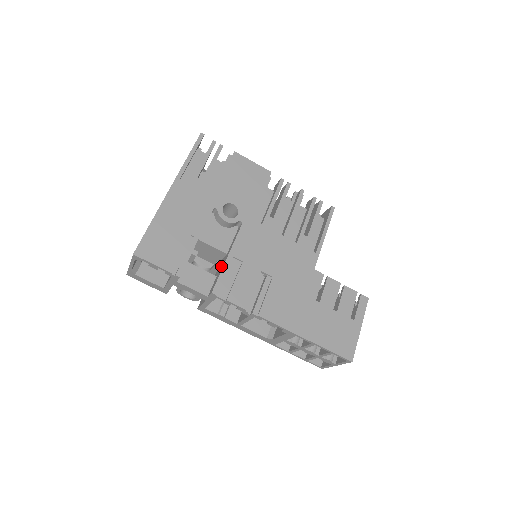
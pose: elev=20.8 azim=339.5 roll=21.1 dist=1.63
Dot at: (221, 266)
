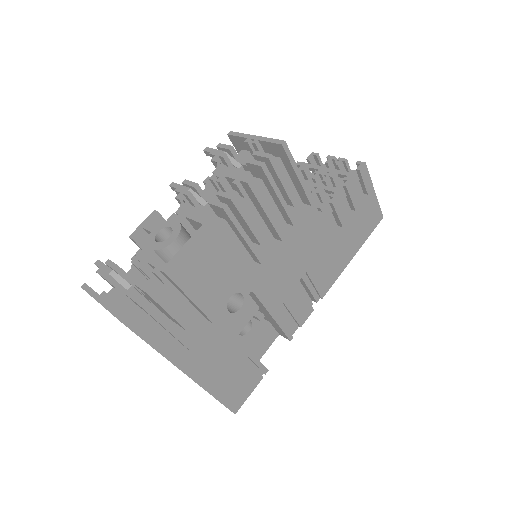
Dot at: (267, 318)
